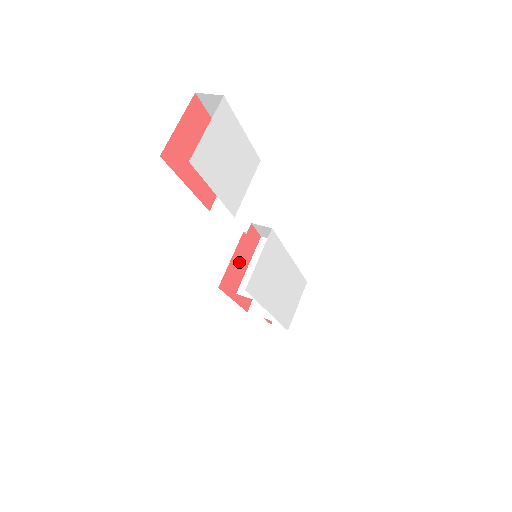
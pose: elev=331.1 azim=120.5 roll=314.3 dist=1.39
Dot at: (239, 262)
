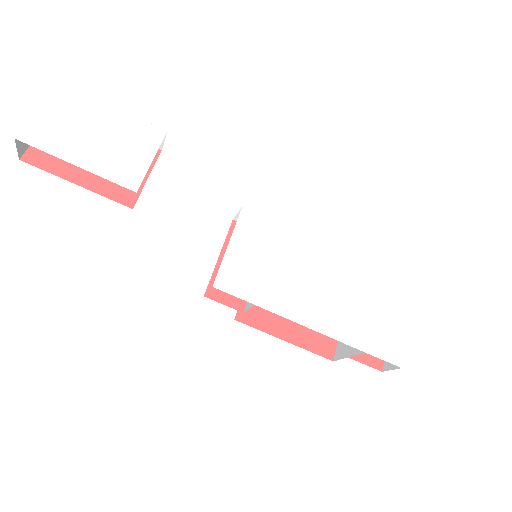
Dot at: occluded
